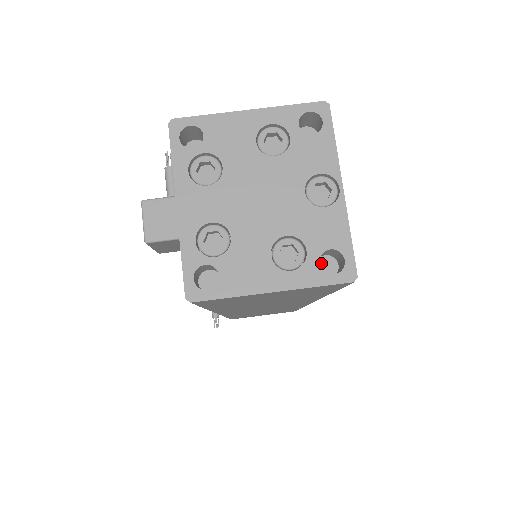
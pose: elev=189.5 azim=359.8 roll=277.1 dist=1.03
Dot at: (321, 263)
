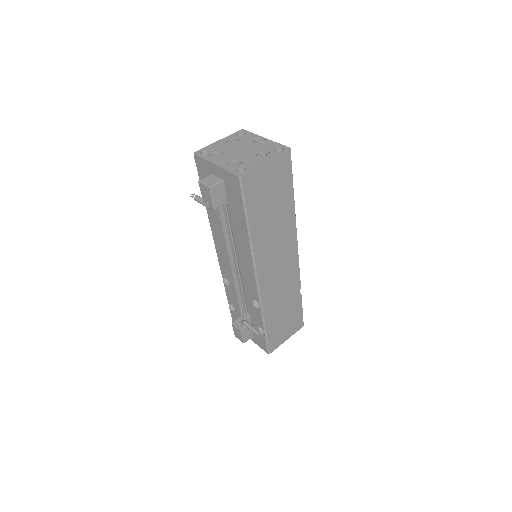
Dot at: occluded
